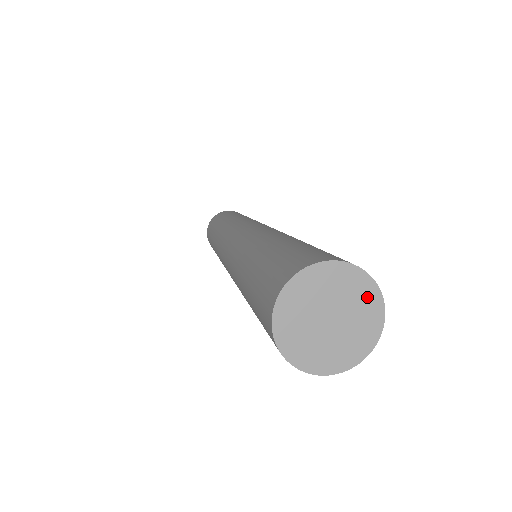
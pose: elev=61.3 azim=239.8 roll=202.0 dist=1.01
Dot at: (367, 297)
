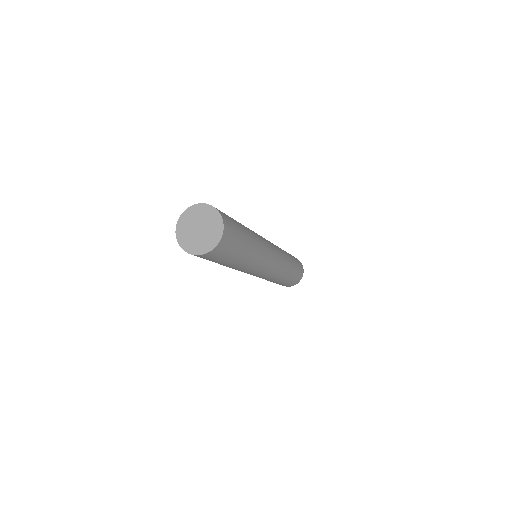
Dot at: (217, 223)
